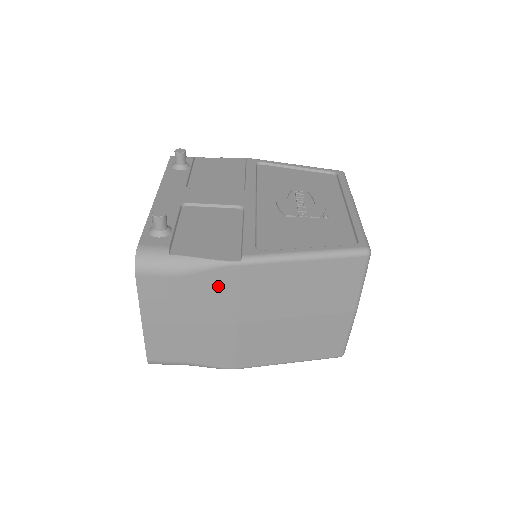
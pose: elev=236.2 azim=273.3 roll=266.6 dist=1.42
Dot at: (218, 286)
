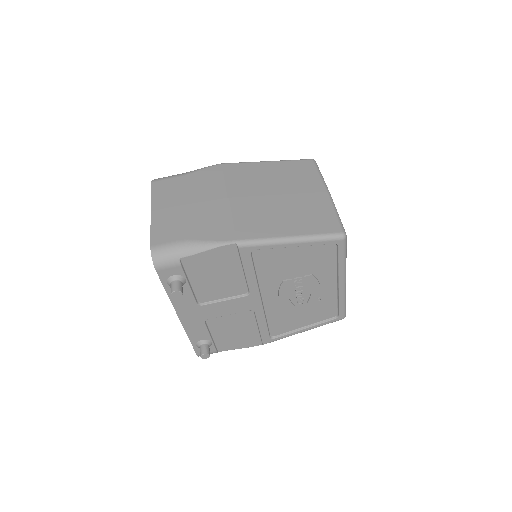
Dot at: (209, 177)
